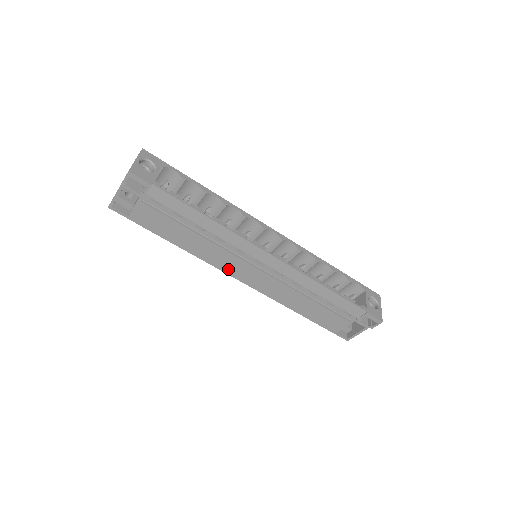
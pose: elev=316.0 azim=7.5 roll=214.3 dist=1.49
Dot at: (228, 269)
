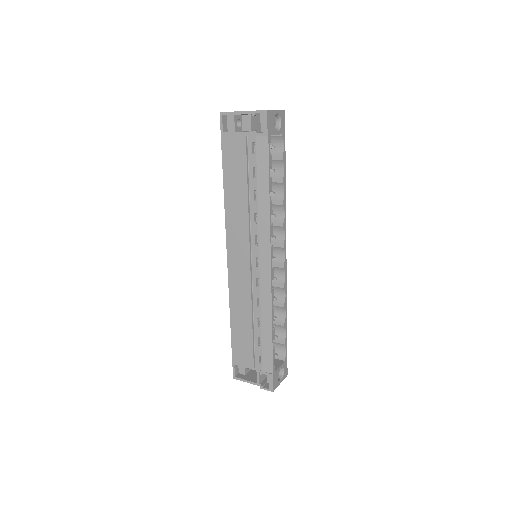
Dot at: (232, 241)
